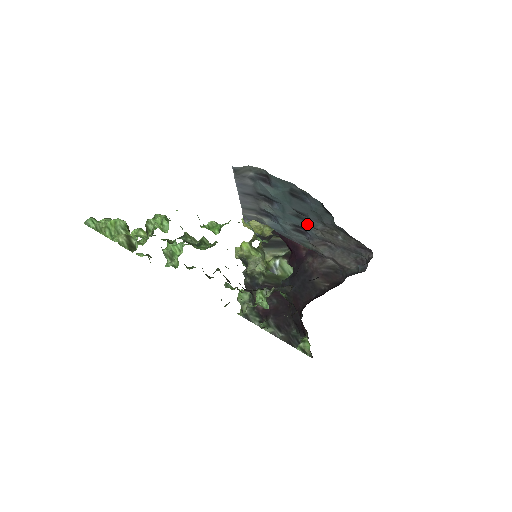
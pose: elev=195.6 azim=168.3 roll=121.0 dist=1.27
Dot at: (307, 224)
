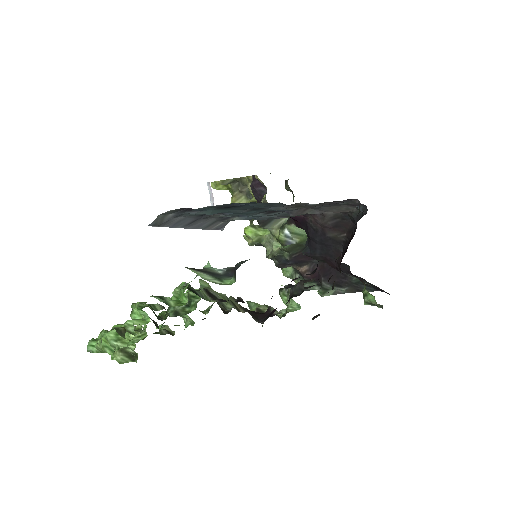
Dot at: (270, 209)
